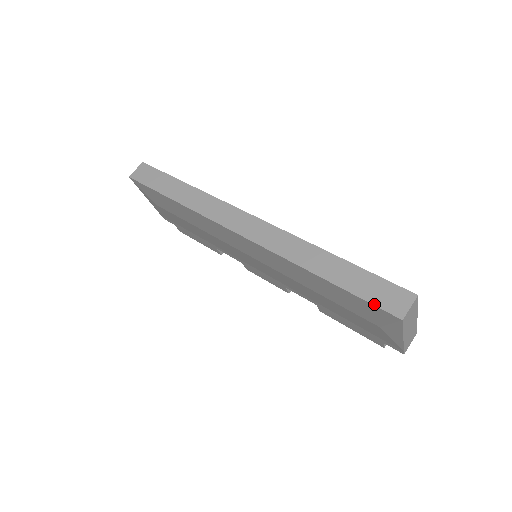
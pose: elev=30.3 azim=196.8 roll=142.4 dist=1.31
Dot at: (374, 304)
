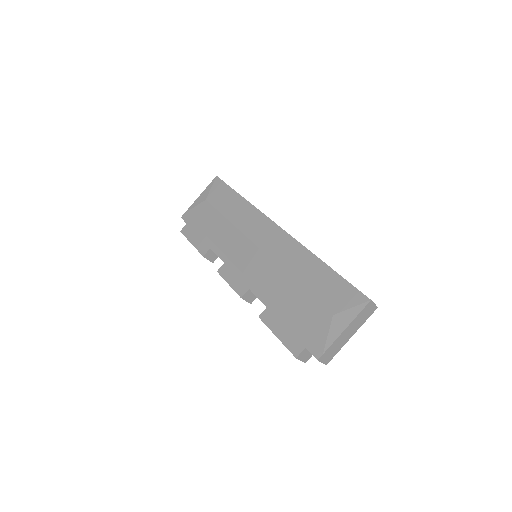
Dot at: occluded
